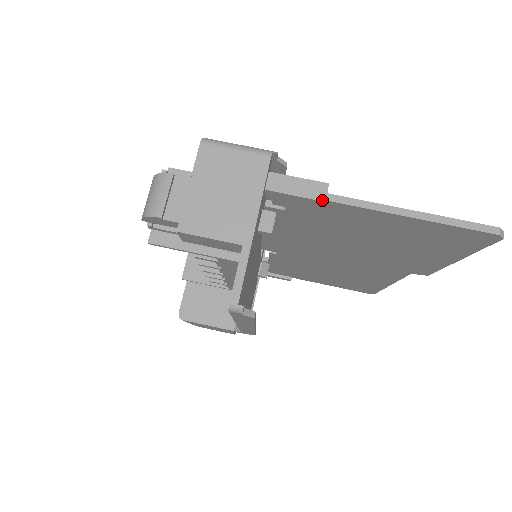
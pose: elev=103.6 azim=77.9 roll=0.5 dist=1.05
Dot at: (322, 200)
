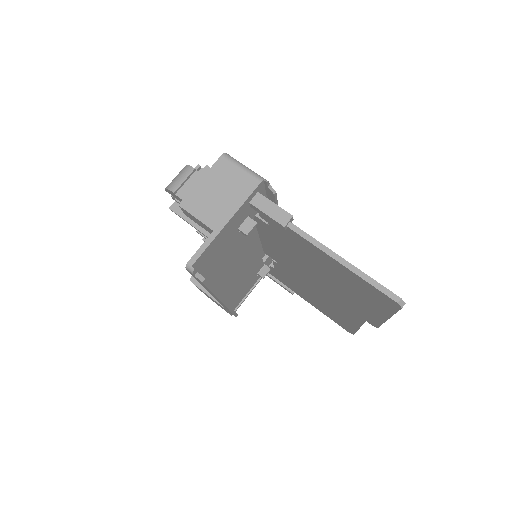
Dot at: (283, 225)
